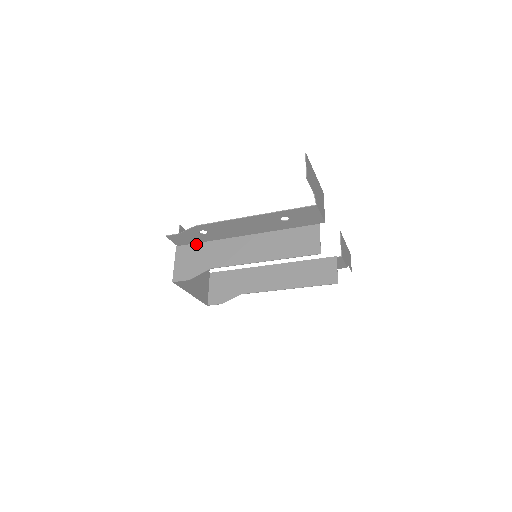
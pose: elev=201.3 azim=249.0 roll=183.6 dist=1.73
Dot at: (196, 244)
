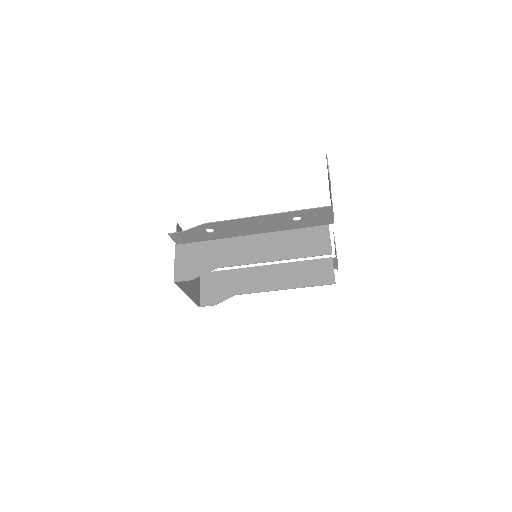
Dot at: (198, 243)
